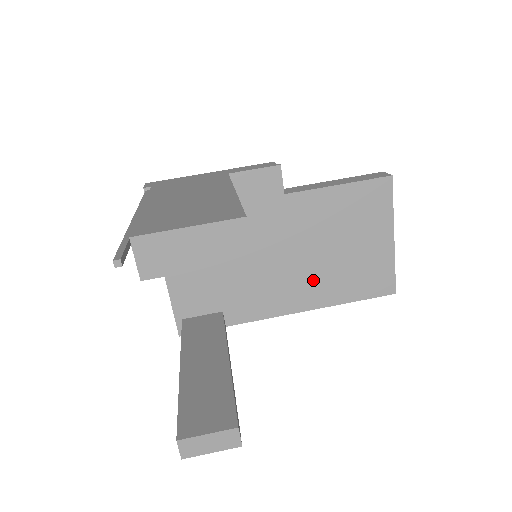
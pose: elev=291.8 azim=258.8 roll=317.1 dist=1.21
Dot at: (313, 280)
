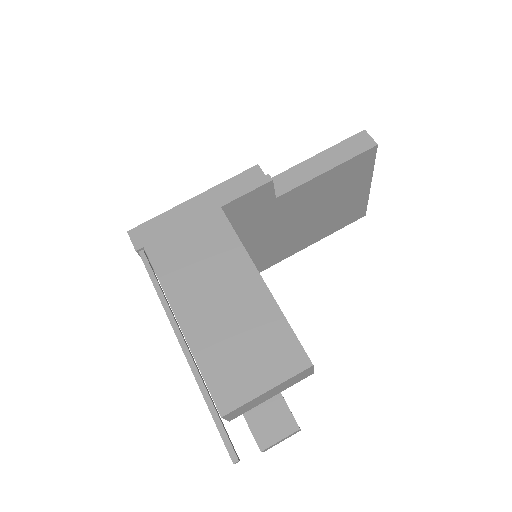
Dot at: (299, 237)
